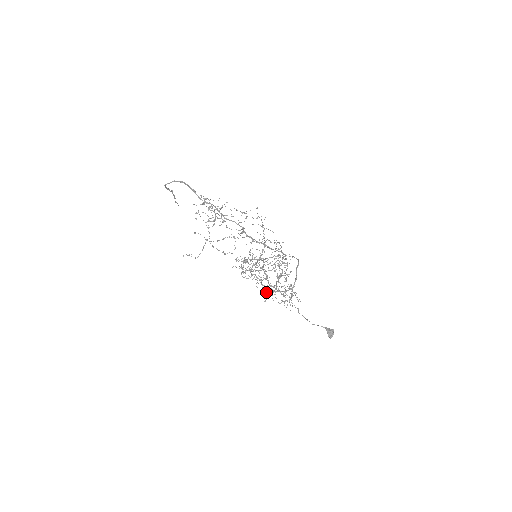
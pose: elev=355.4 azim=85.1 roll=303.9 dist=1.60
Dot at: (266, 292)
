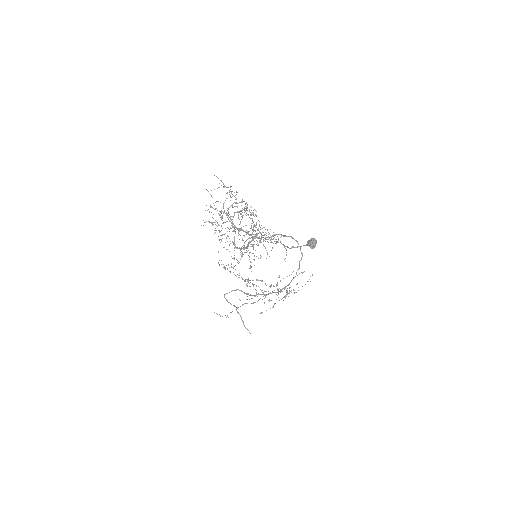
Dot at: occluded
